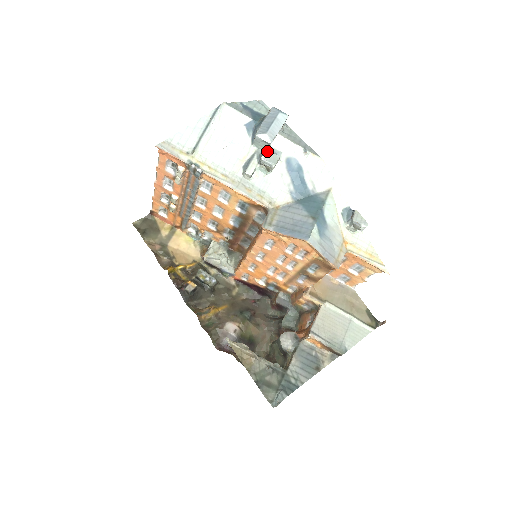
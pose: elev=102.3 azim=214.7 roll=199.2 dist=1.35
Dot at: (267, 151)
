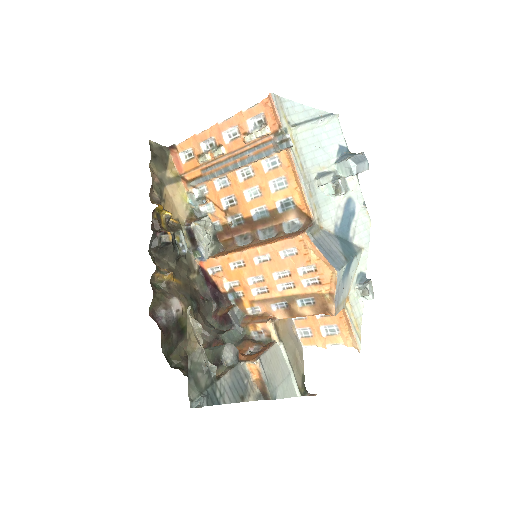
Dot at: (344, 178)
